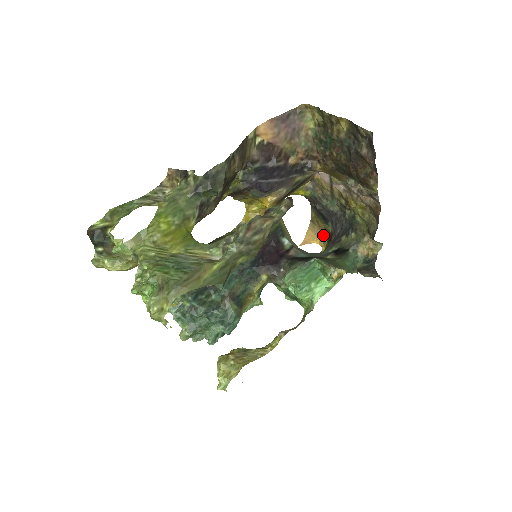
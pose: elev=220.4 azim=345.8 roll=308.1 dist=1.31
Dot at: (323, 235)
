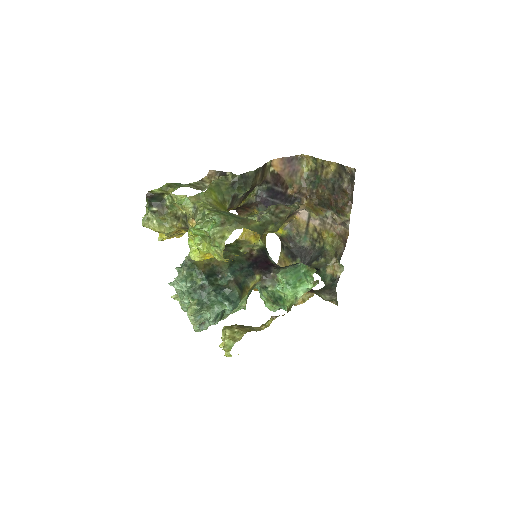
Dot at: occluded
